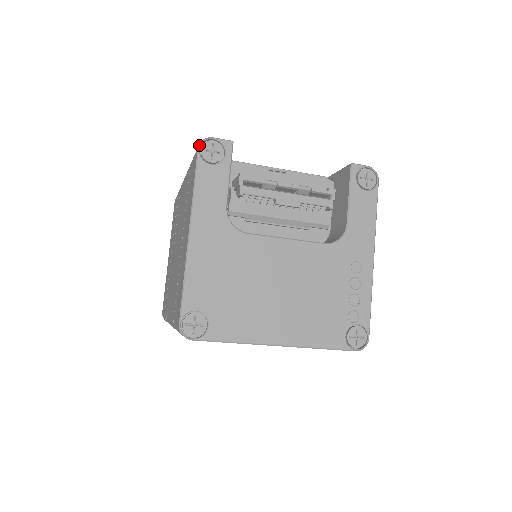
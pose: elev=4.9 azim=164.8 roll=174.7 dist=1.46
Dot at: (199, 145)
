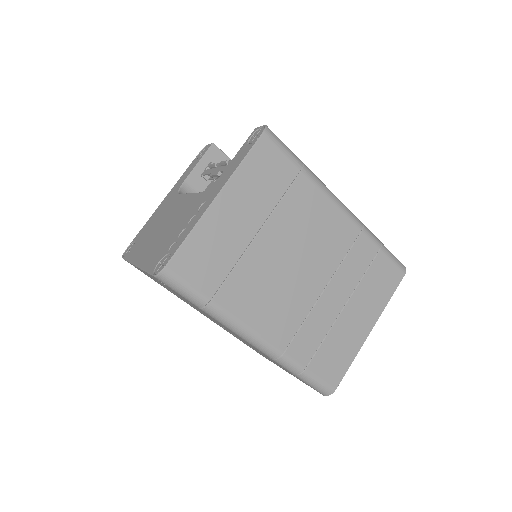
Dot at: (201, 151)
